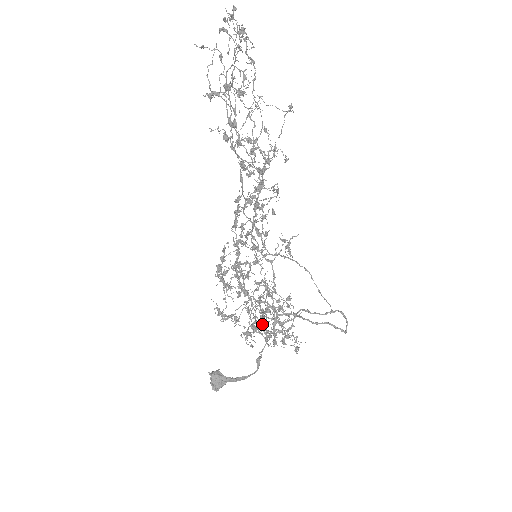
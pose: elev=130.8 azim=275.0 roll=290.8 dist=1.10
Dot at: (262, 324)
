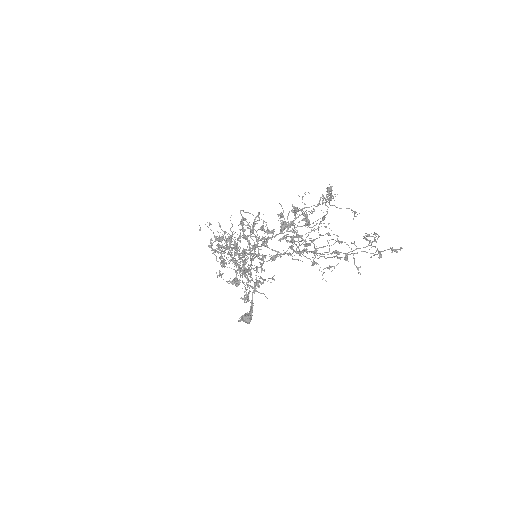
Dot at: (265, 280)
